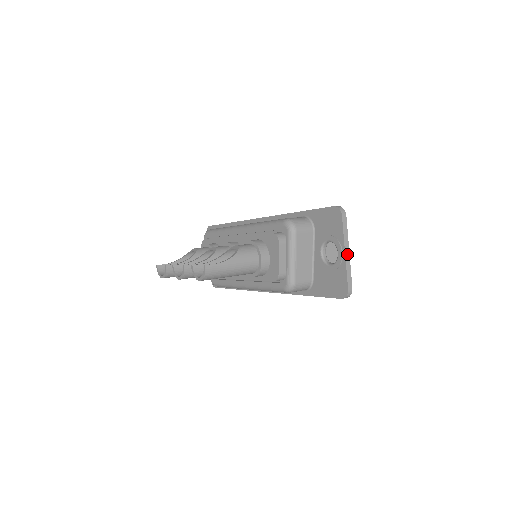
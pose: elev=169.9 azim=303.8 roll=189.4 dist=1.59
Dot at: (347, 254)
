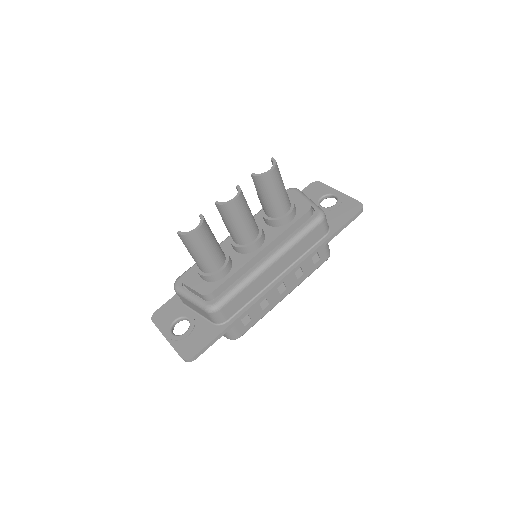
Dot at: (341, 194)
